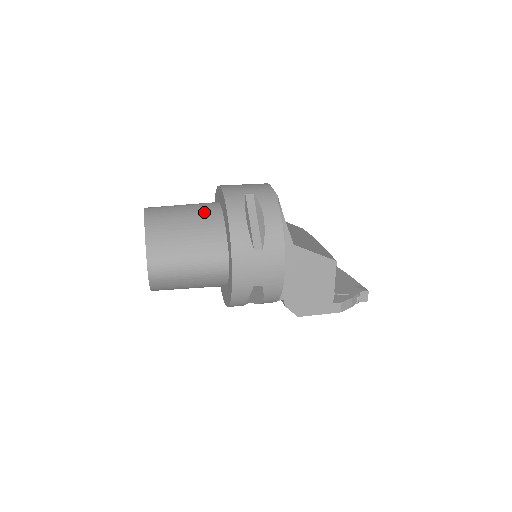
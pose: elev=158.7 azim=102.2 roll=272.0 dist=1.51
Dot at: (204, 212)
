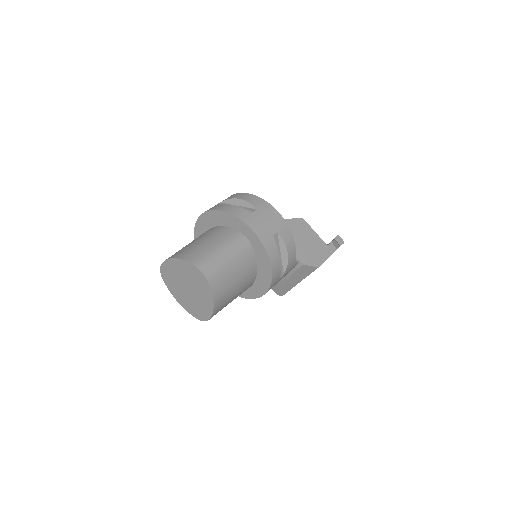
Dot at: (201, 235)
